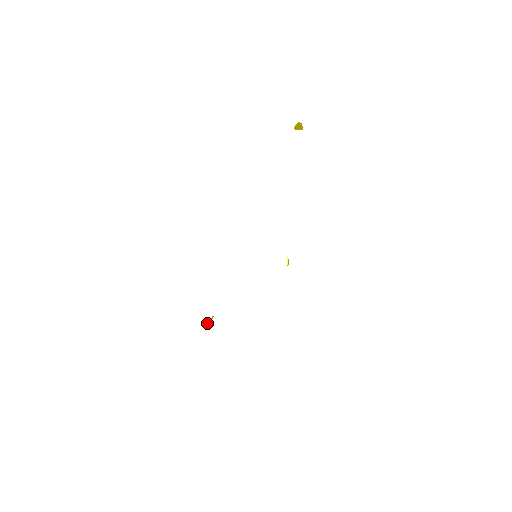
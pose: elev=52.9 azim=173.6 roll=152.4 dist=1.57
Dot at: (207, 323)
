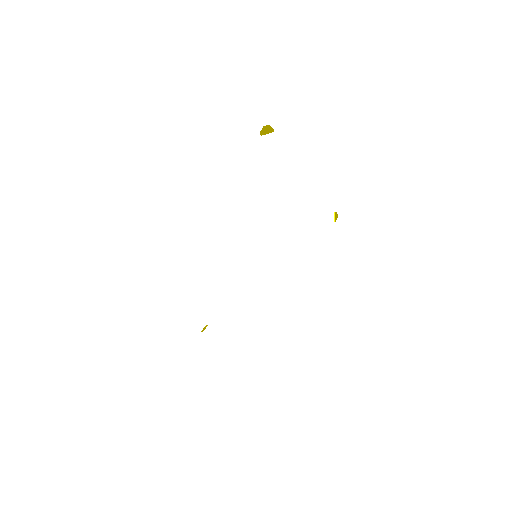
Dot at: (201, 331)
